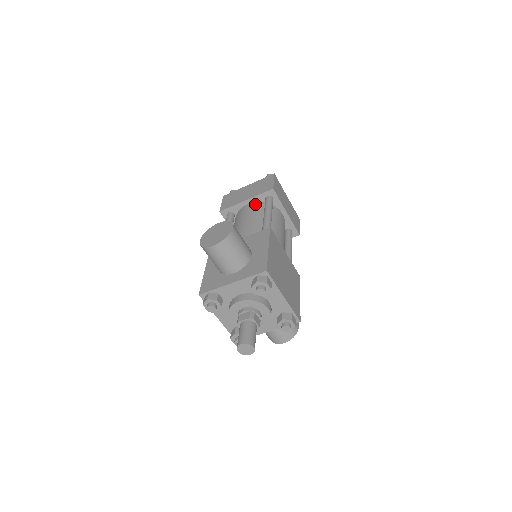
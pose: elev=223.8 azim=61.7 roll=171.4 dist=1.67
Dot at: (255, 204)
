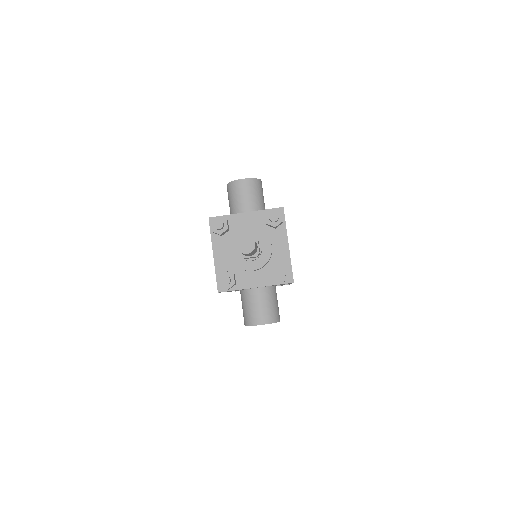
Dot at: occluded
